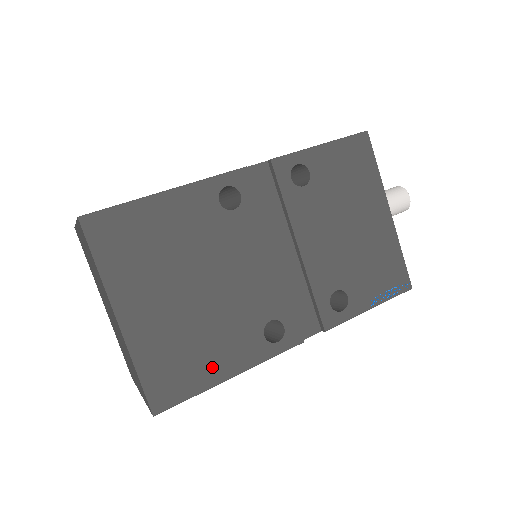
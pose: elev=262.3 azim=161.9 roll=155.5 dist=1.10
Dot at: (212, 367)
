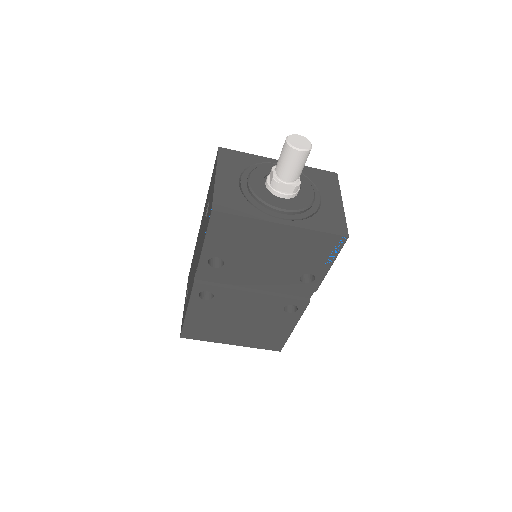
Dot at: (281, 332)
